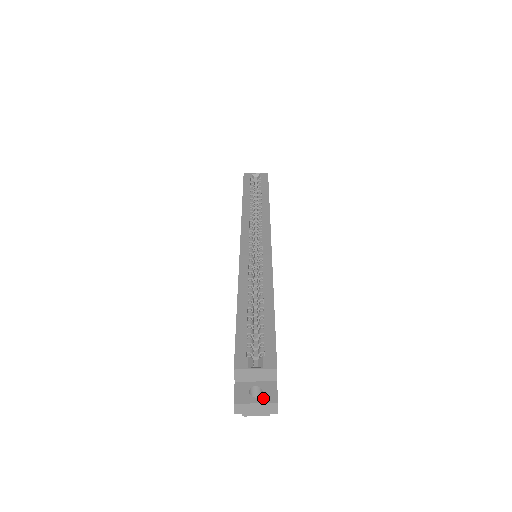
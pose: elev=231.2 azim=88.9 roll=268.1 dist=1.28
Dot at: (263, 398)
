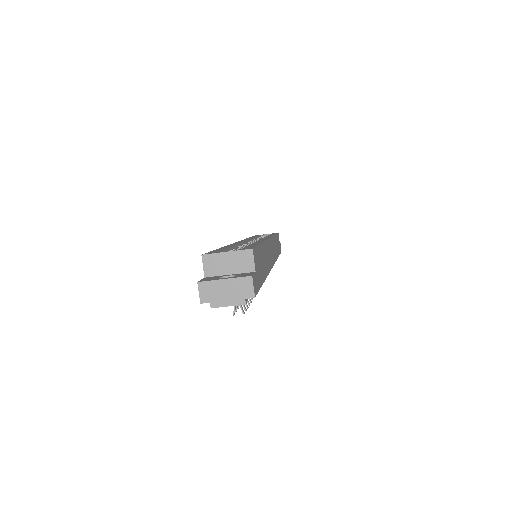
Dot at: (235, 276)
